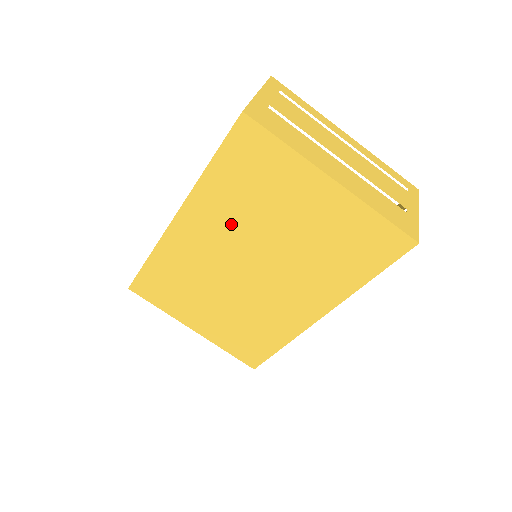
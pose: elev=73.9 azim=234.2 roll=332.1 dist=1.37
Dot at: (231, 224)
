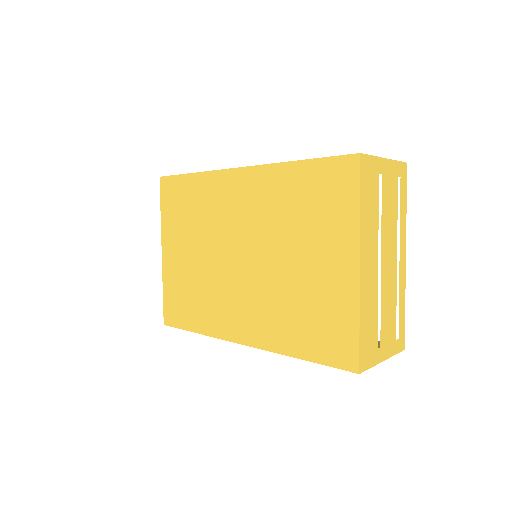
Dot at: (267, 214)
